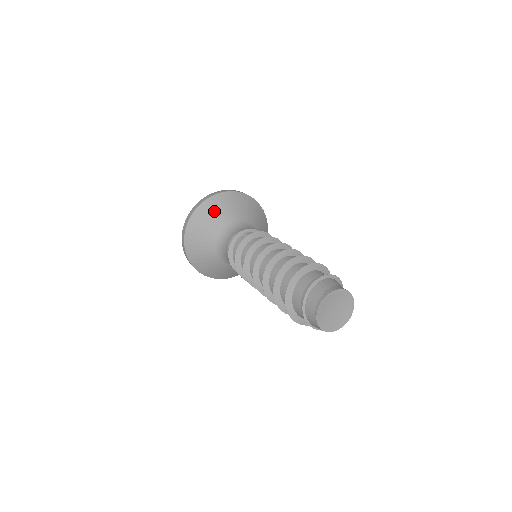
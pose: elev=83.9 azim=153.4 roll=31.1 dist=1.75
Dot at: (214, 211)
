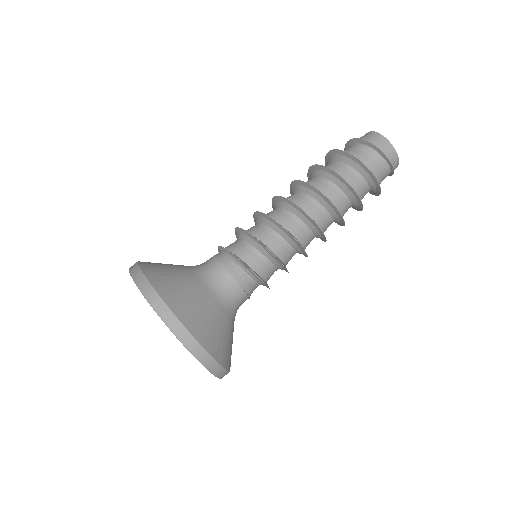
Dot at: (161, 264)
